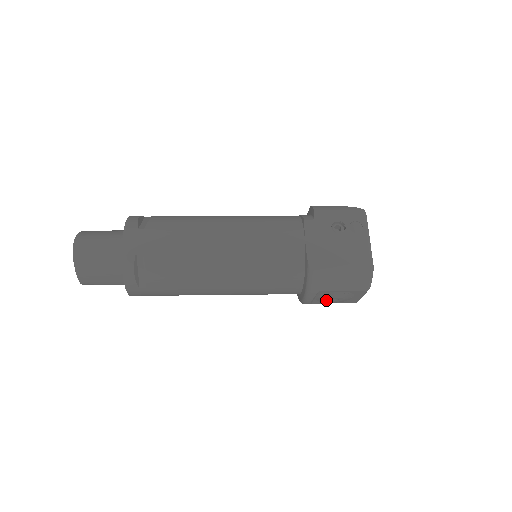
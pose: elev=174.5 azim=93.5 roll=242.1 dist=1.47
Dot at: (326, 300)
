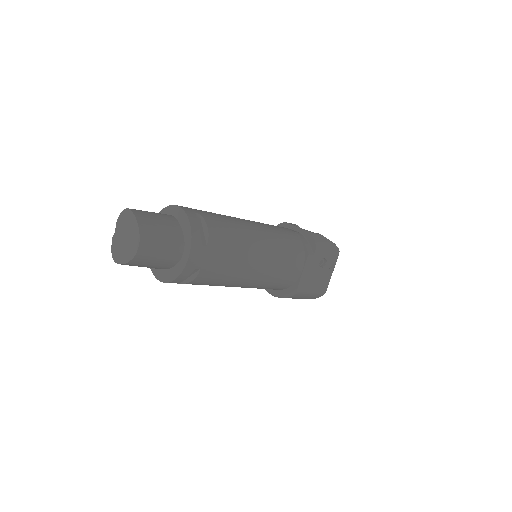
Dot at: occluded
